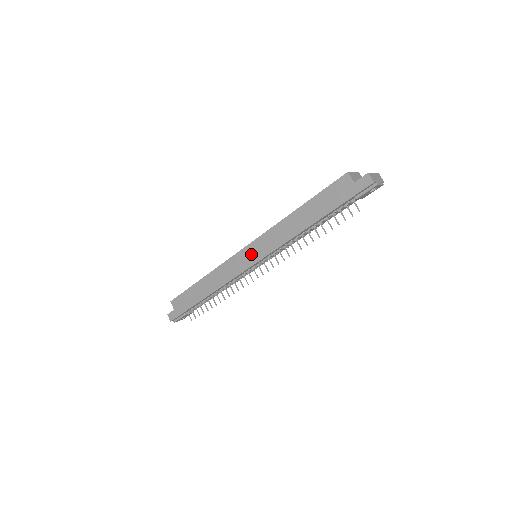
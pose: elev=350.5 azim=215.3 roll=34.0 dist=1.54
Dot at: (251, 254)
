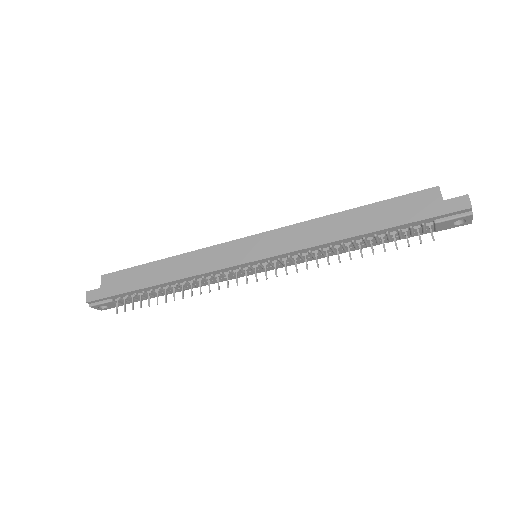
Dot at: (255, 247)
